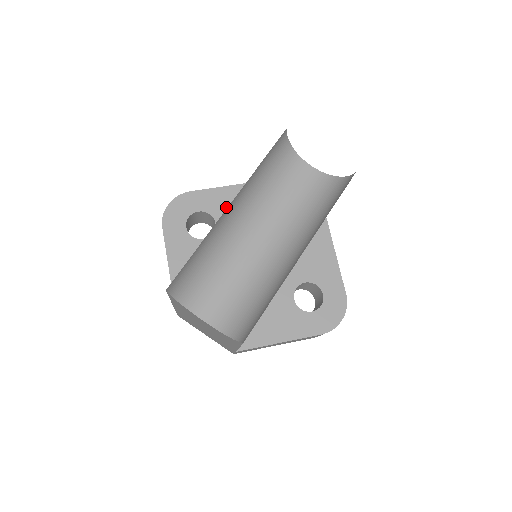
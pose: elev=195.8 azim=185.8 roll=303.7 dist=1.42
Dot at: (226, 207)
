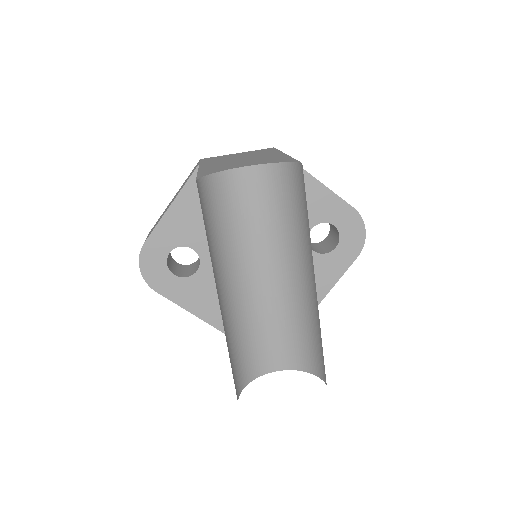
Dot at: (187, 228)
